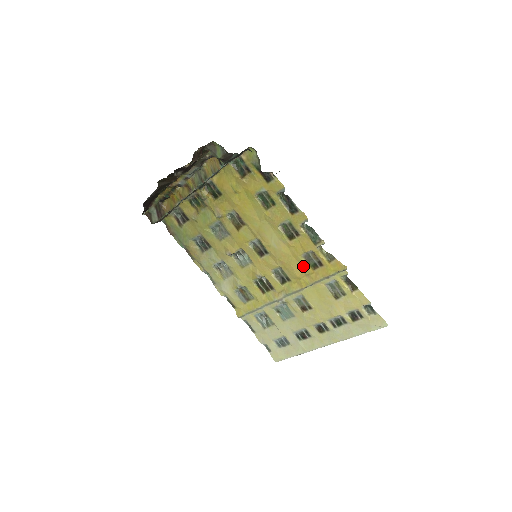
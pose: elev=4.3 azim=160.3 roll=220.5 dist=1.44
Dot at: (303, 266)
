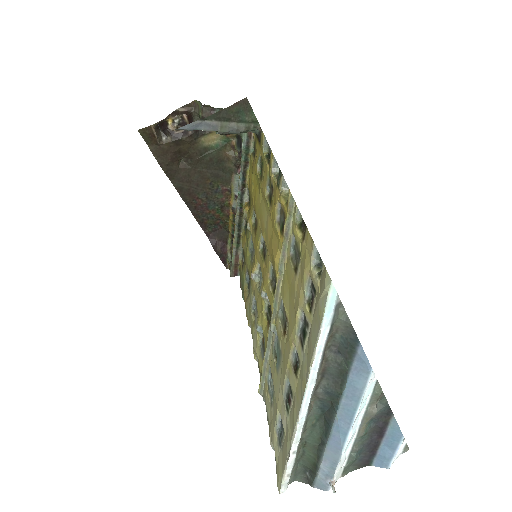
Dot at: (278, 238)
